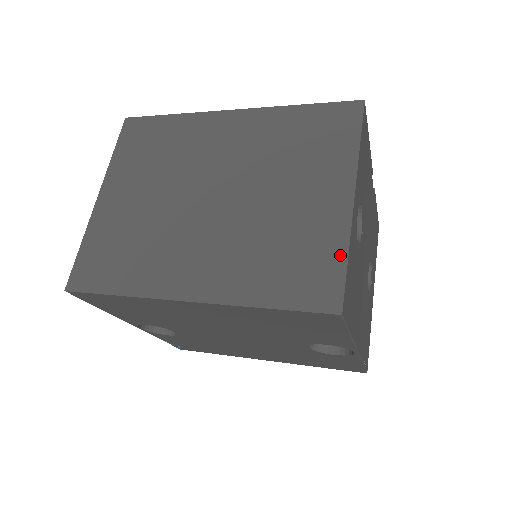
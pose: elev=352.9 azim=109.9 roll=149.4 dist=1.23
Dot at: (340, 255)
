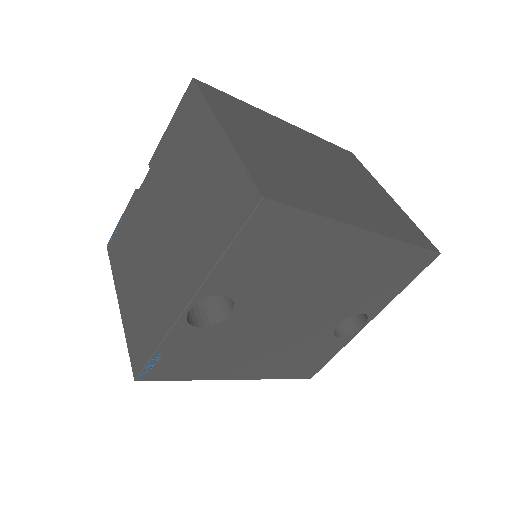
Dot at: (413, 224)
